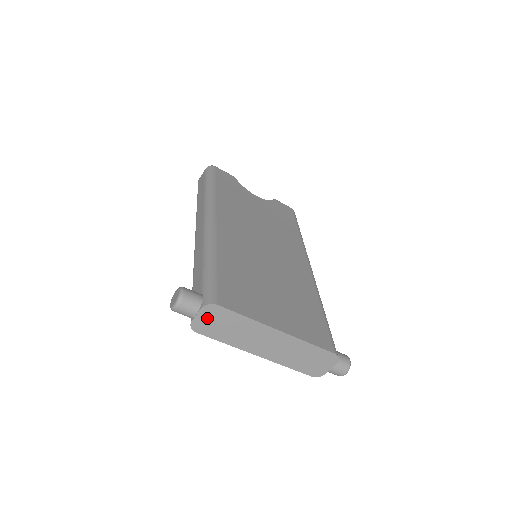
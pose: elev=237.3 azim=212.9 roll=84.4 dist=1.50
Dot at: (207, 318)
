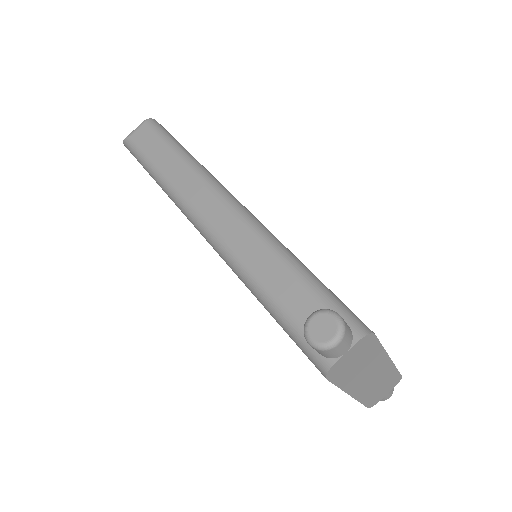
Dot at: (351, 355)
